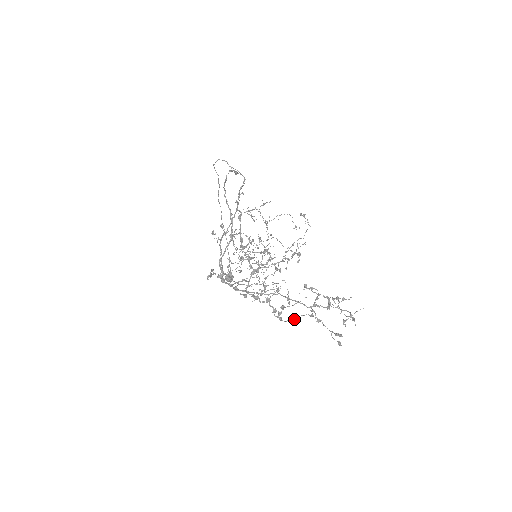
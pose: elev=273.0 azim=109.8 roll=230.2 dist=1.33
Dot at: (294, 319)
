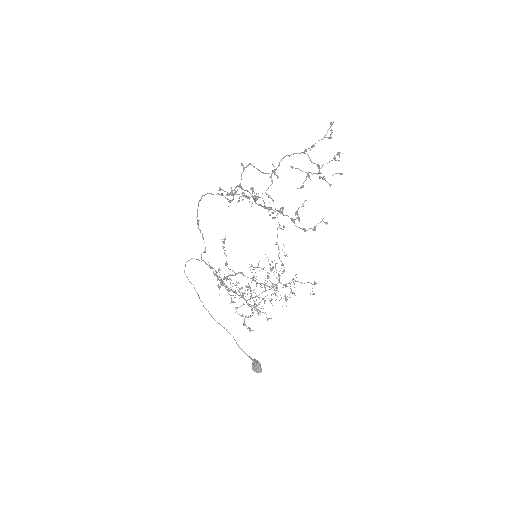
Dot at: (315, 228)
